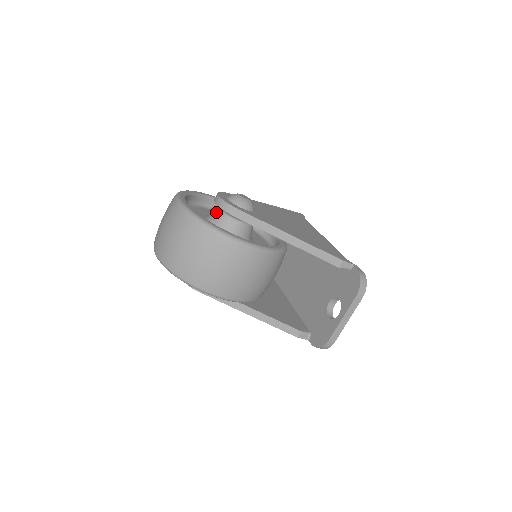
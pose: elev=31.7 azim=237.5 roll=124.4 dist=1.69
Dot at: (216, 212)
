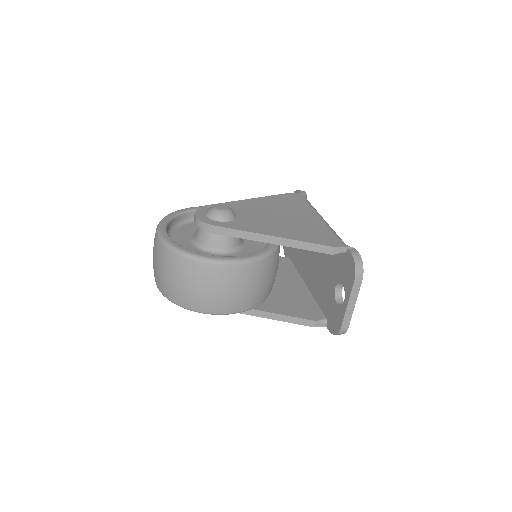
Dot at: (199, 231)
